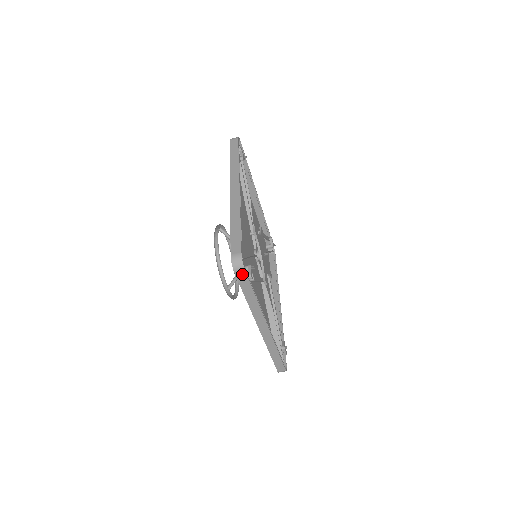
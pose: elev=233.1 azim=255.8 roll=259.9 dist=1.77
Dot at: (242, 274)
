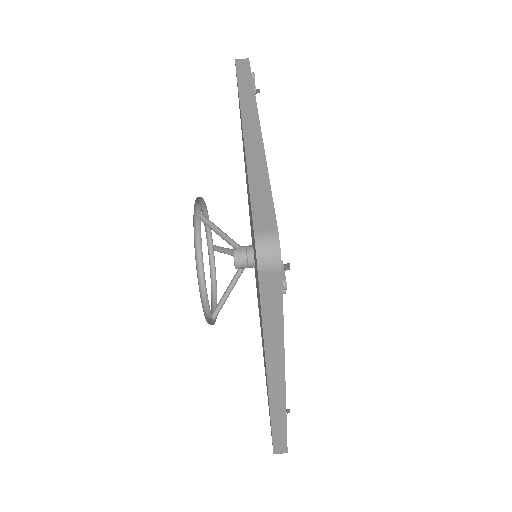
Dot at: (244, 62)
